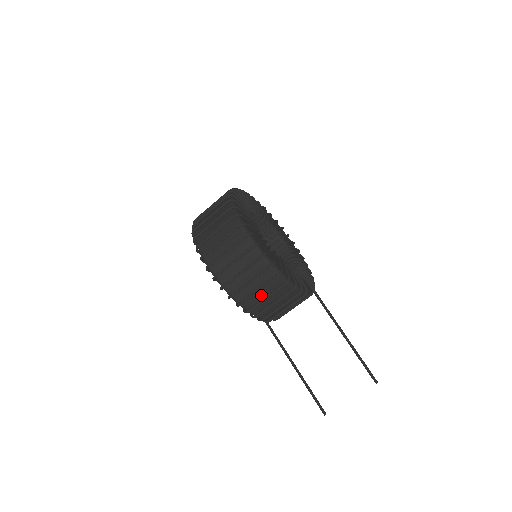
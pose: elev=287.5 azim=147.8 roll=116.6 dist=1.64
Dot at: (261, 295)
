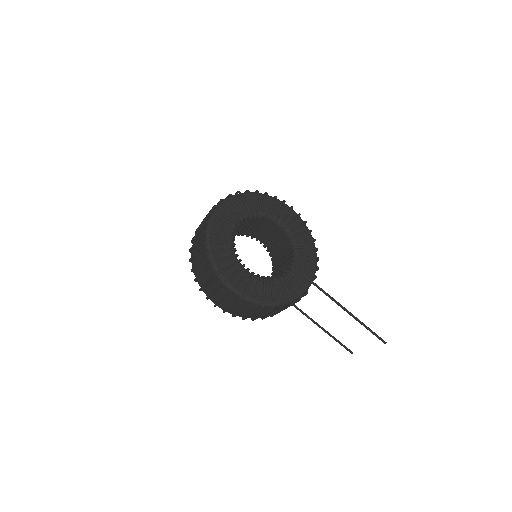
Dot at: (267, 313)
